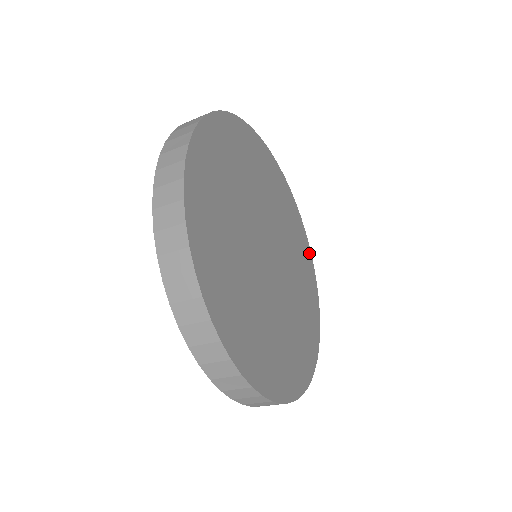
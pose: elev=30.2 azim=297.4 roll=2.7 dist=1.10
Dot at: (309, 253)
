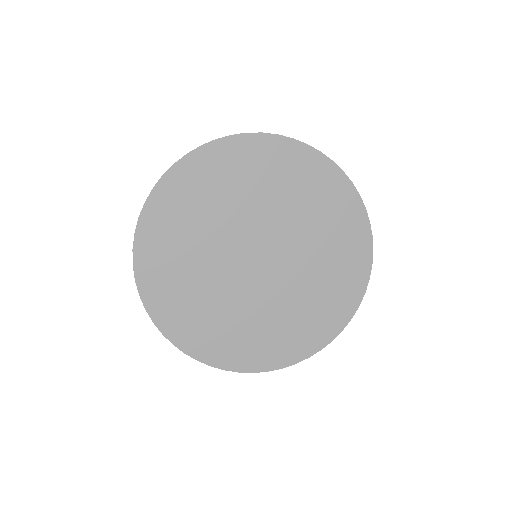
Dot at: (360, 289)
